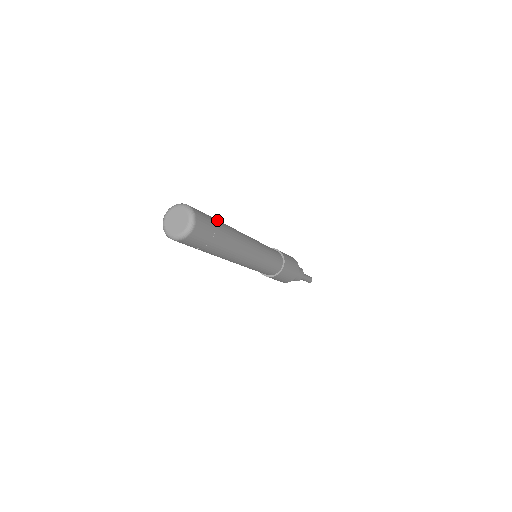
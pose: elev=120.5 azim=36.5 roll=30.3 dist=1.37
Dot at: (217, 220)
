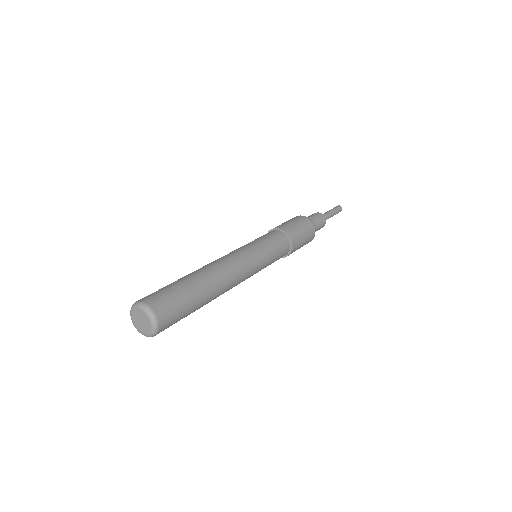
Dot at: (197, 299)
